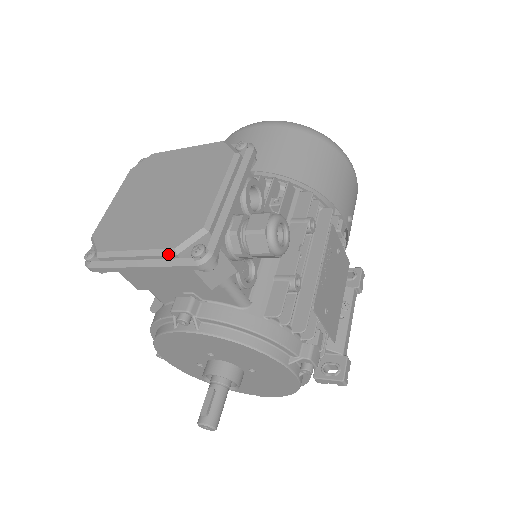
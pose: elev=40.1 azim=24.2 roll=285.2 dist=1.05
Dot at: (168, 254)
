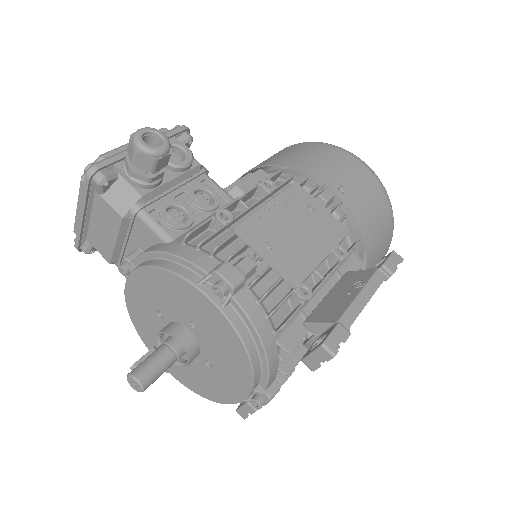
Dot at: (80, 184)
